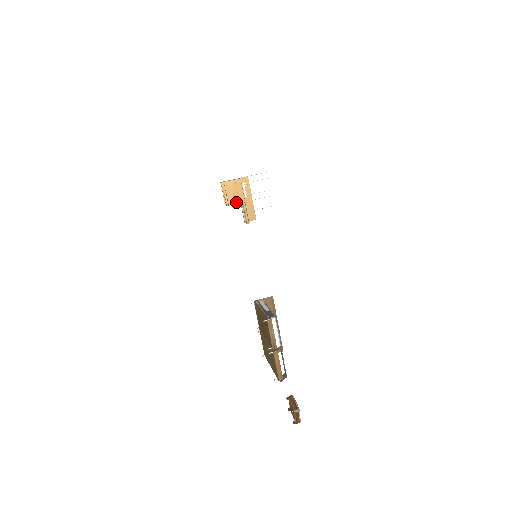
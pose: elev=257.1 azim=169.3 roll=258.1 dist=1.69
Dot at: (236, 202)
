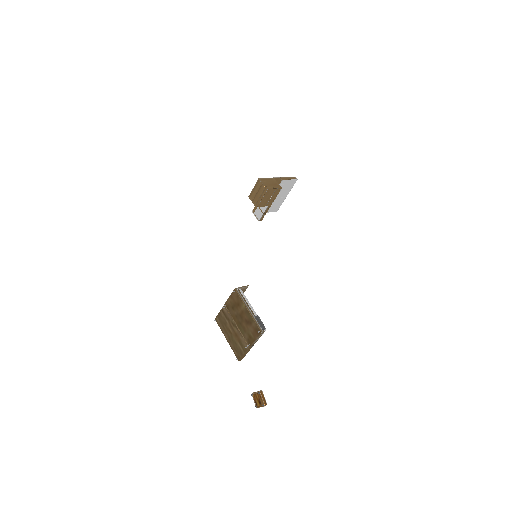
Dot at: (264, 205)
